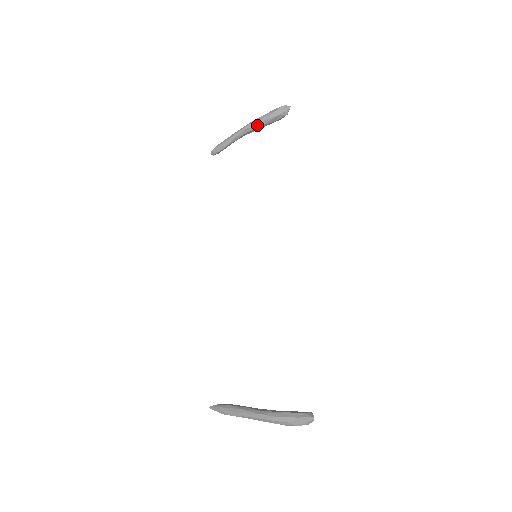
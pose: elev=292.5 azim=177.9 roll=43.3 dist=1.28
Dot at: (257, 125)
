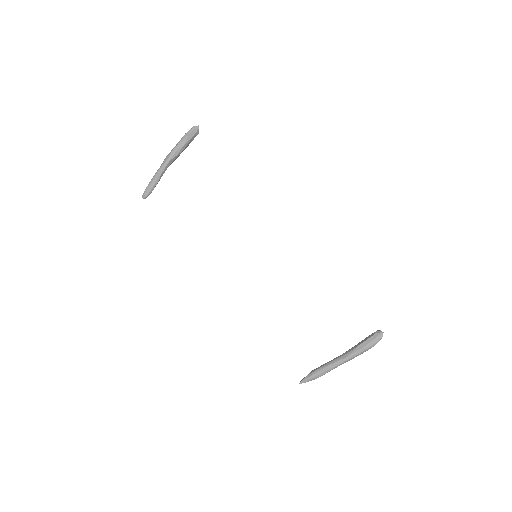
Dot at: (178, 154)
